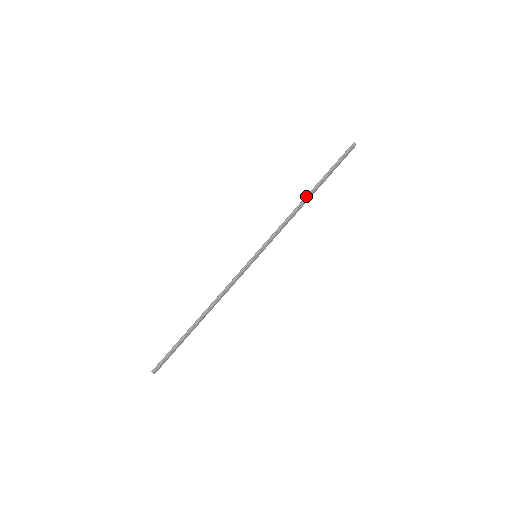
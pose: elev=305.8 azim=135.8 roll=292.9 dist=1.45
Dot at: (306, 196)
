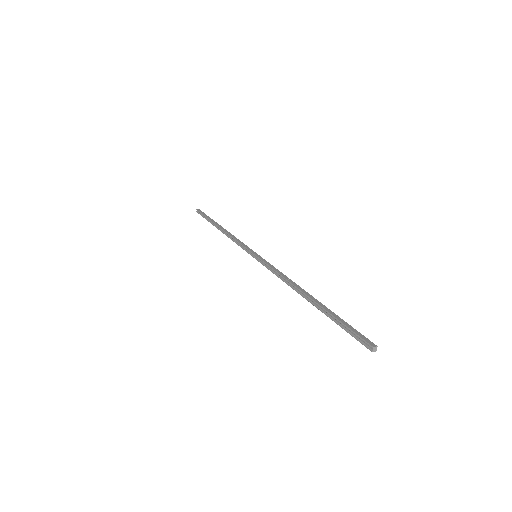
Dot at: (302, 293)
